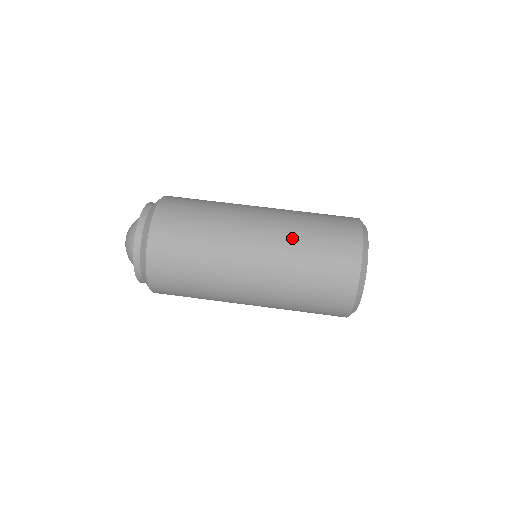
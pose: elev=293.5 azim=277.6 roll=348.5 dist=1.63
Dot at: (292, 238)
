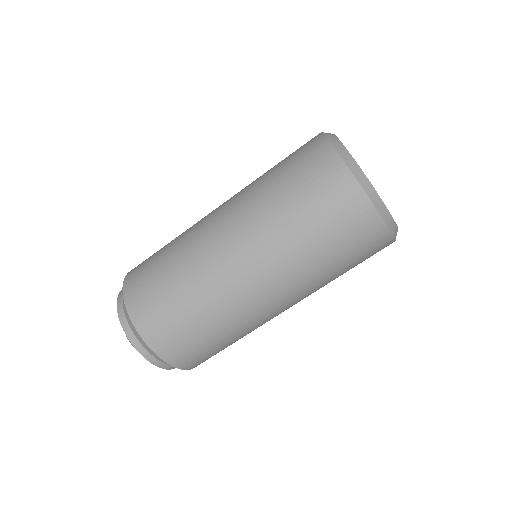
Dot at: (260, 207)
